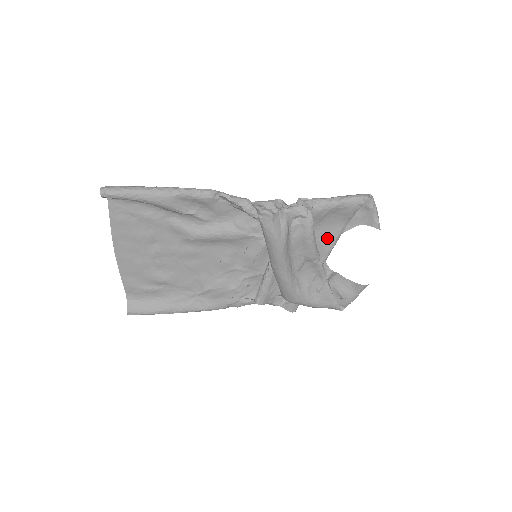
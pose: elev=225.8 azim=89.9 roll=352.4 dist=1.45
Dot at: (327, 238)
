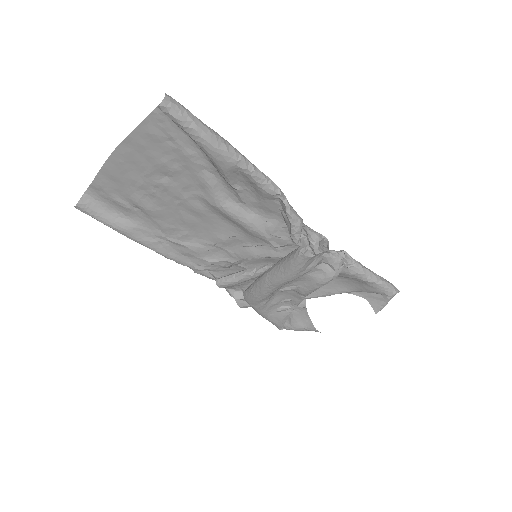
Dot at: (330, 288)
